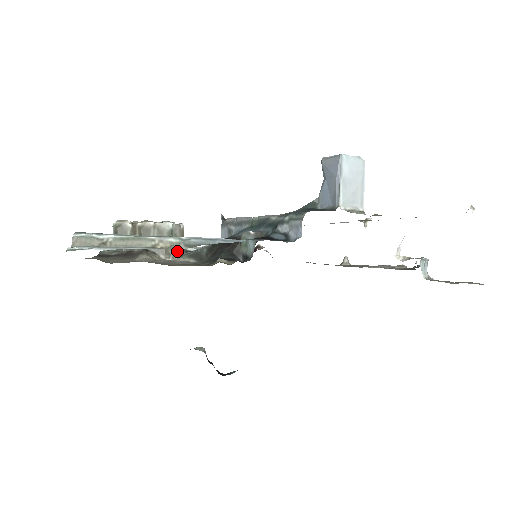
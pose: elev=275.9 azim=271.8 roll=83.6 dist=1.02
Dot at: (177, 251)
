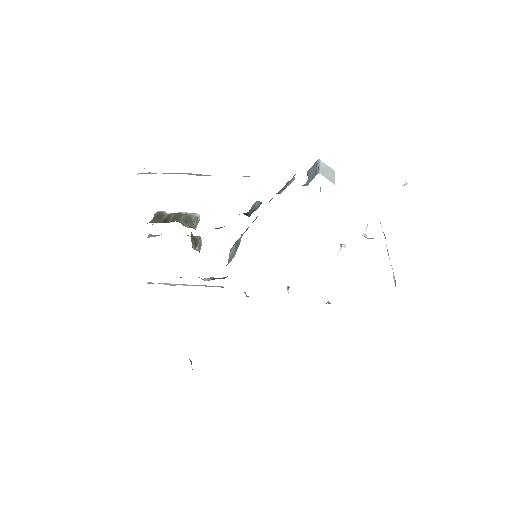
Dot at: (194, 247)
